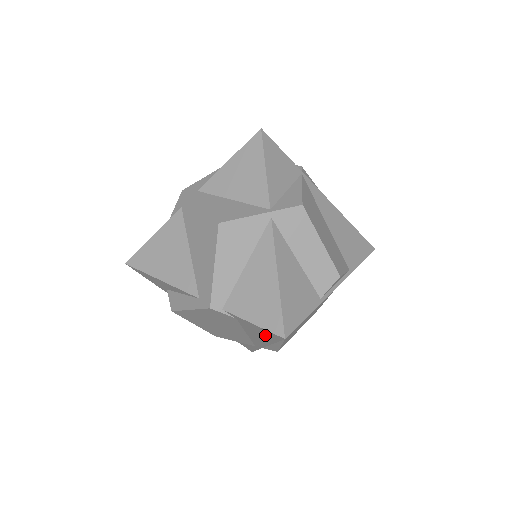
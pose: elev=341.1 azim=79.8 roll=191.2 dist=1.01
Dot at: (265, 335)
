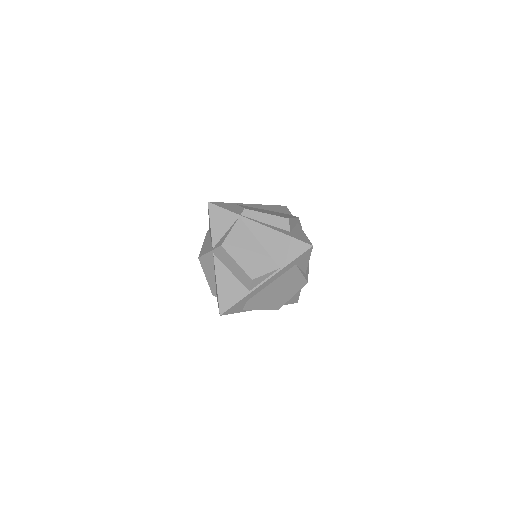
Dot at: occluded
